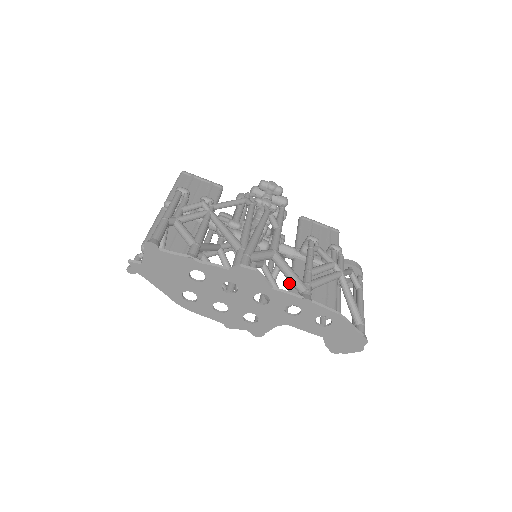
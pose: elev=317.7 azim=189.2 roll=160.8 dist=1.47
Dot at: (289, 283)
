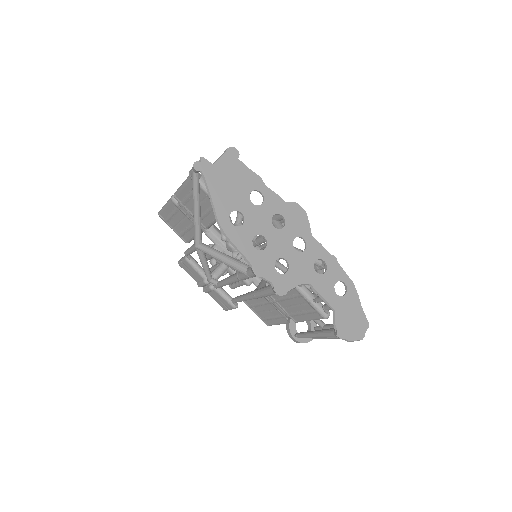
Dot at: occluded
